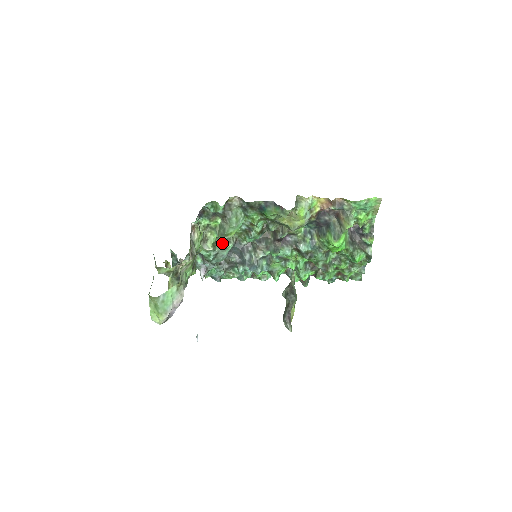
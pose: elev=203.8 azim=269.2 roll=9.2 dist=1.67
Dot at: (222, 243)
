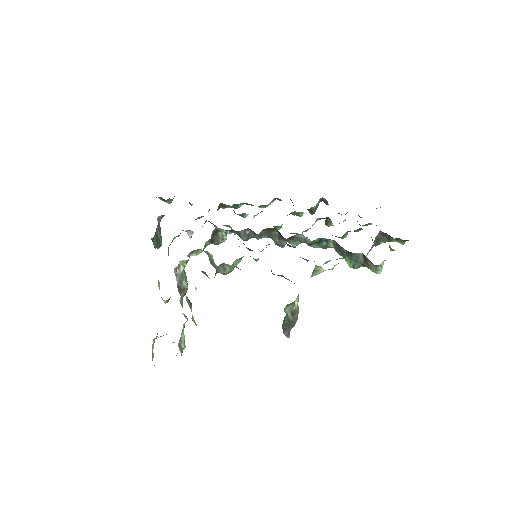
Dot at: (213, 243)
